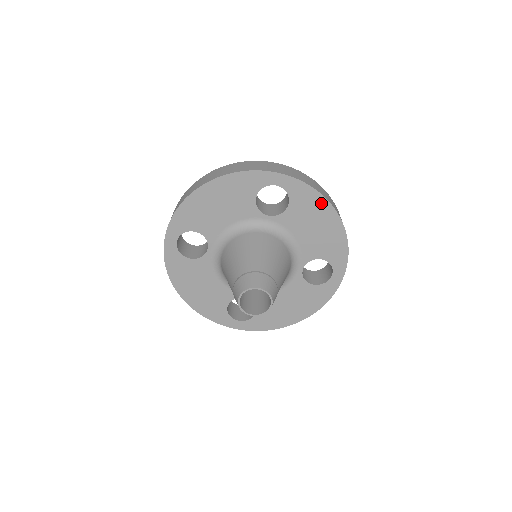
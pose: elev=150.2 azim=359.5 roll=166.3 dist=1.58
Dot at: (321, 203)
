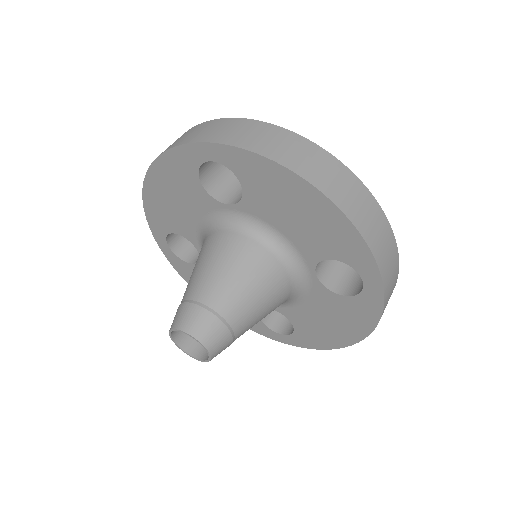
Dot at: (281, 174)
